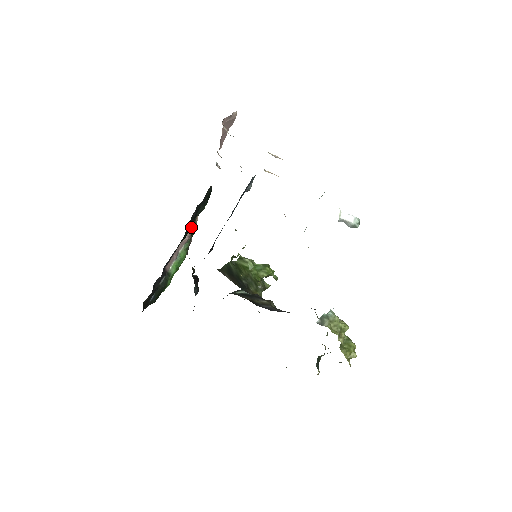
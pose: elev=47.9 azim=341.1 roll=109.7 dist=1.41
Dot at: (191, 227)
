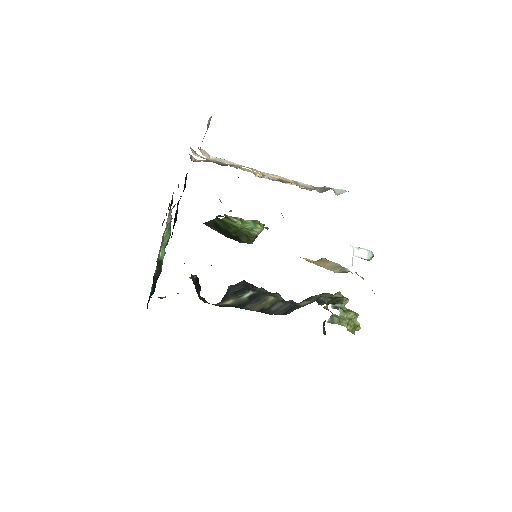
Dot at: (171, 209)
